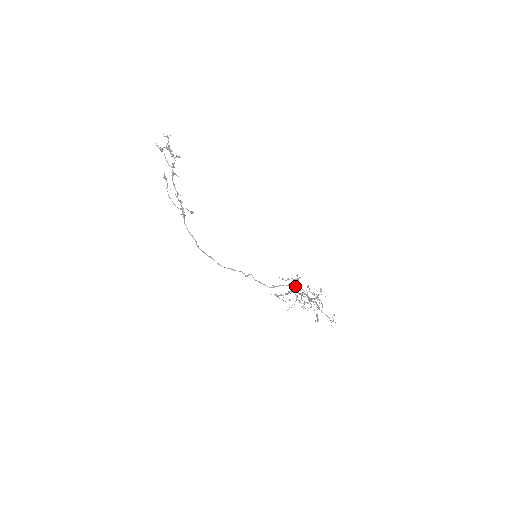
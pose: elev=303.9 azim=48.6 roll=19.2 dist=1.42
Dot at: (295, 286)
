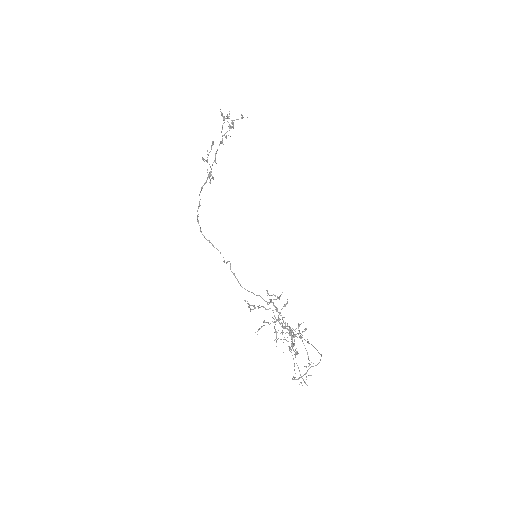
Dot at: (270, 301)
